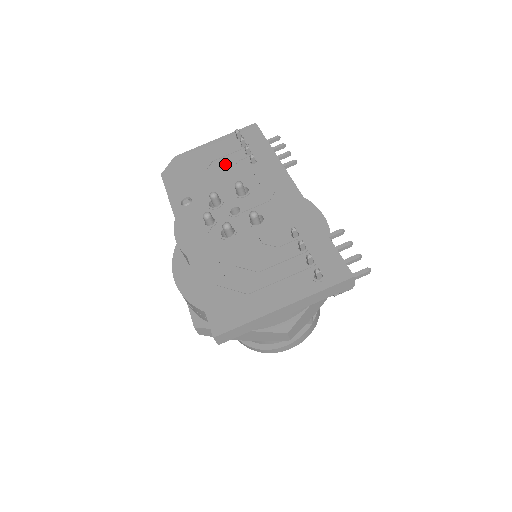
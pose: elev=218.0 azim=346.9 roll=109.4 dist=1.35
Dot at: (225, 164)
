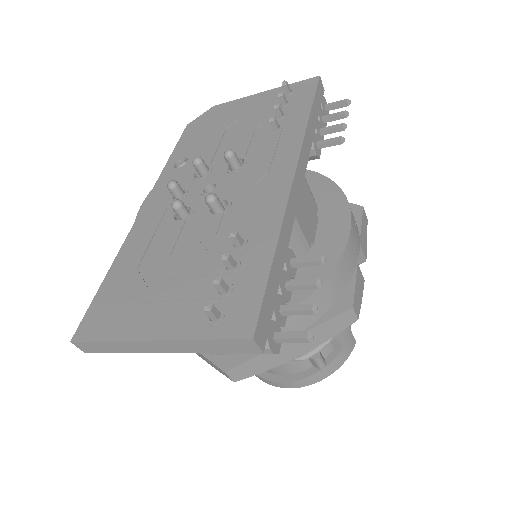
Dot at: (248, 125)
